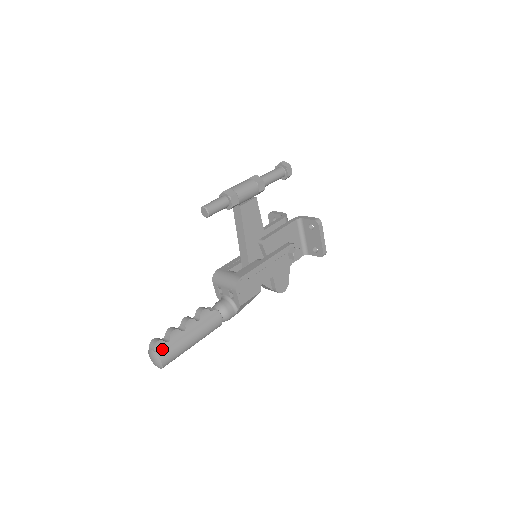
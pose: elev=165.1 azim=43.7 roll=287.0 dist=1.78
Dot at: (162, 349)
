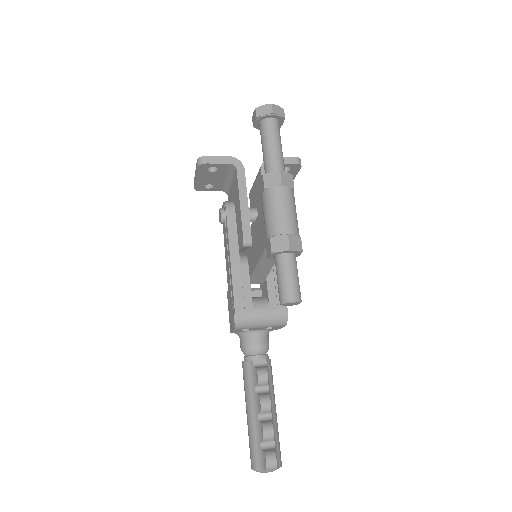
Dot at: (277, 457)
